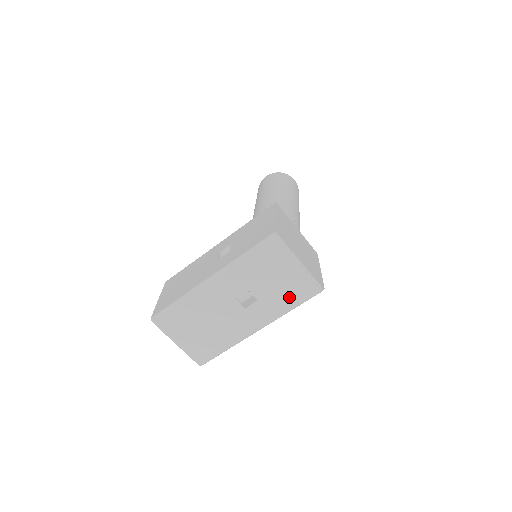
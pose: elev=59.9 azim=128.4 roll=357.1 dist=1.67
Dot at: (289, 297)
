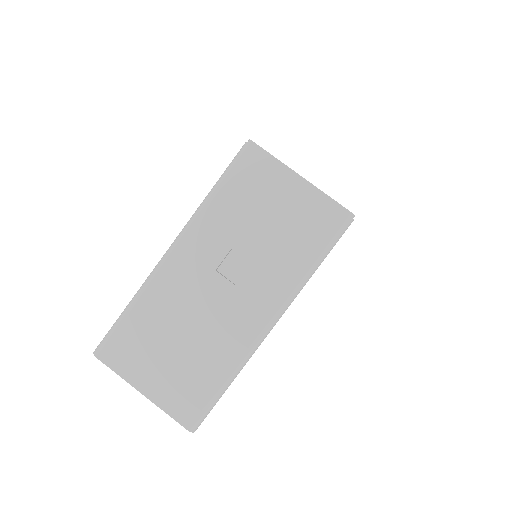
Dot at: (301, 244)
